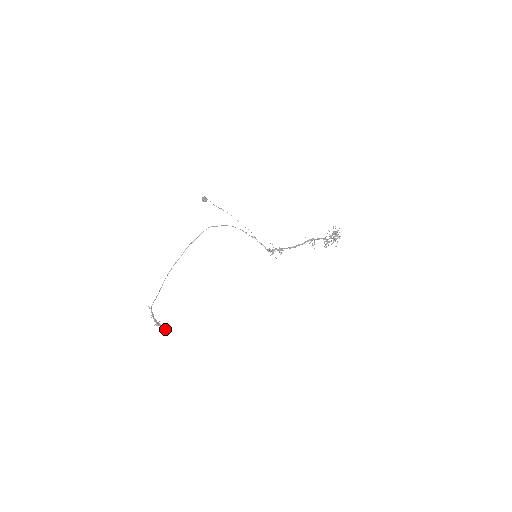
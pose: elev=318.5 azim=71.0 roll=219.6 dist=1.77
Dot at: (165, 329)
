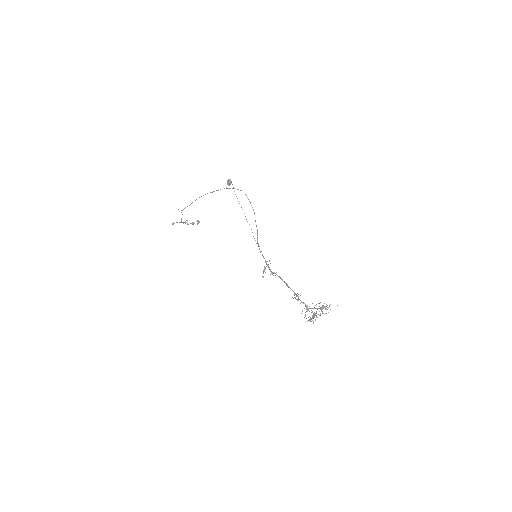
Dot at: (198, 221)
